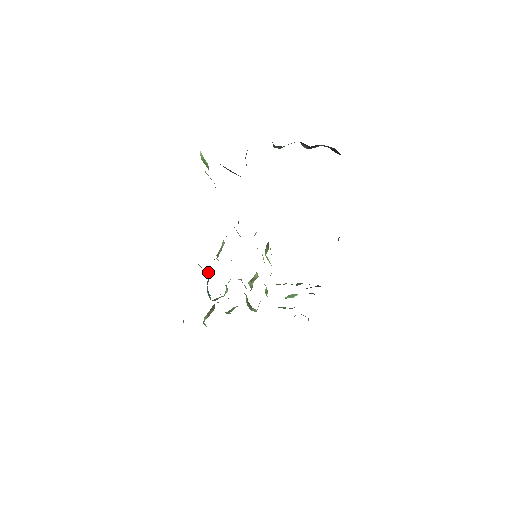
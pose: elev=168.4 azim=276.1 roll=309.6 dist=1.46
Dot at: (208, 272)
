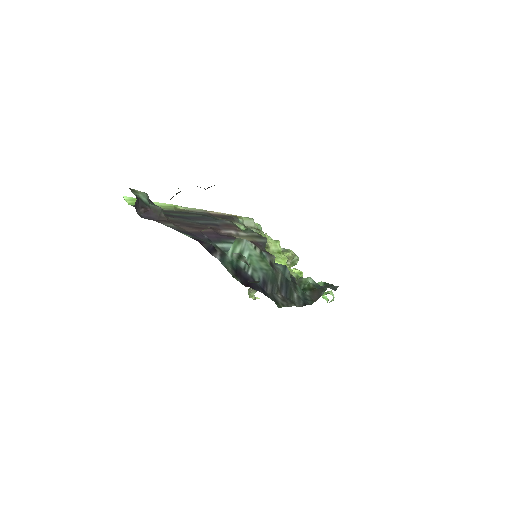
Dot at: occluded
